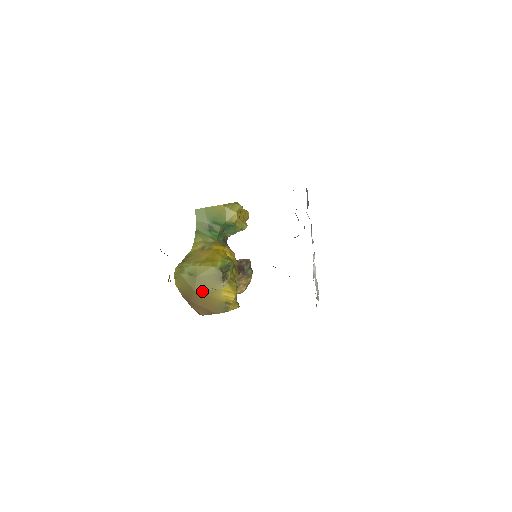
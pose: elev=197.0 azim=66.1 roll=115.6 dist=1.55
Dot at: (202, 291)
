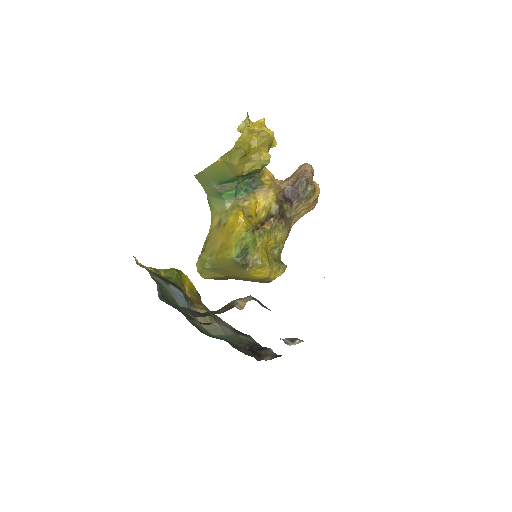
Dot at: (233, 276)
